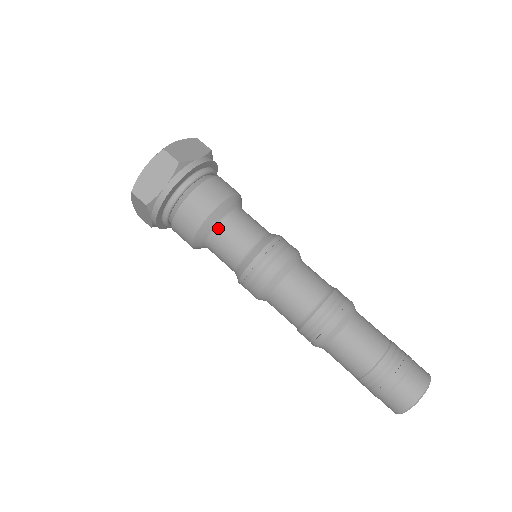
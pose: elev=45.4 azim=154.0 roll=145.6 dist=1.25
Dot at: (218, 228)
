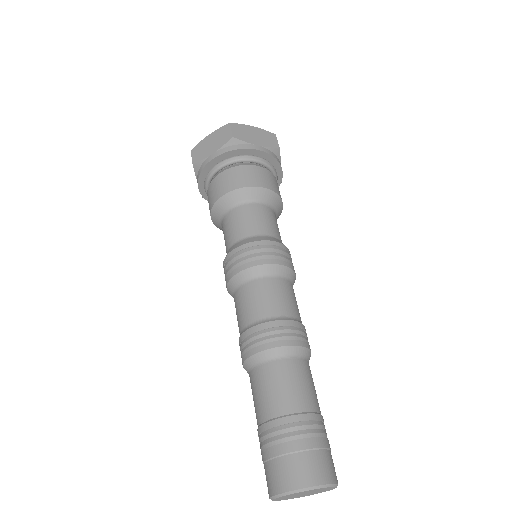
Dot at: (261, 204)
